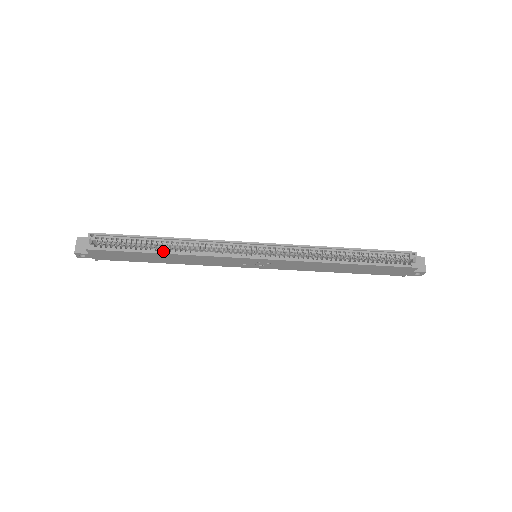
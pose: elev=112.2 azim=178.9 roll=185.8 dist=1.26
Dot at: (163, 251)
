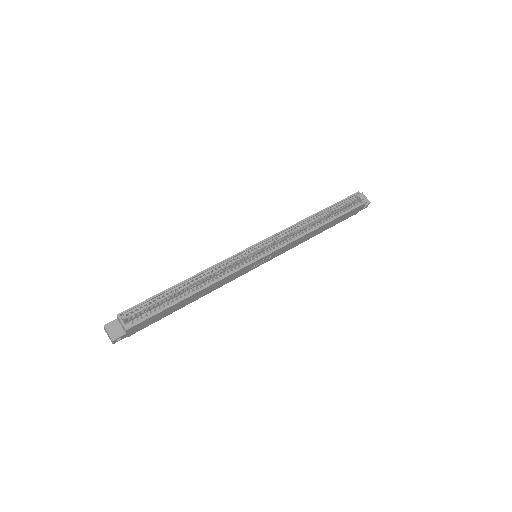
Dot at: (190, 293)
